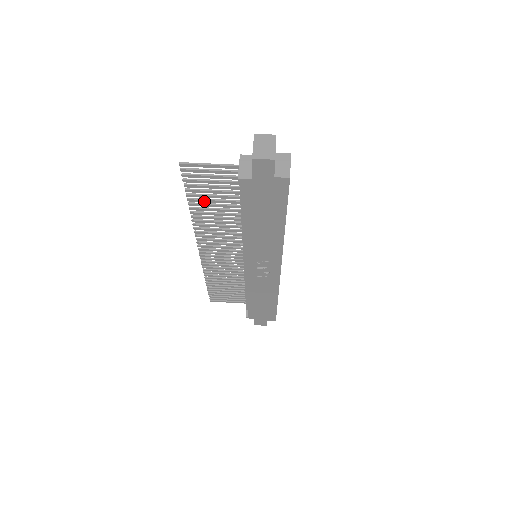
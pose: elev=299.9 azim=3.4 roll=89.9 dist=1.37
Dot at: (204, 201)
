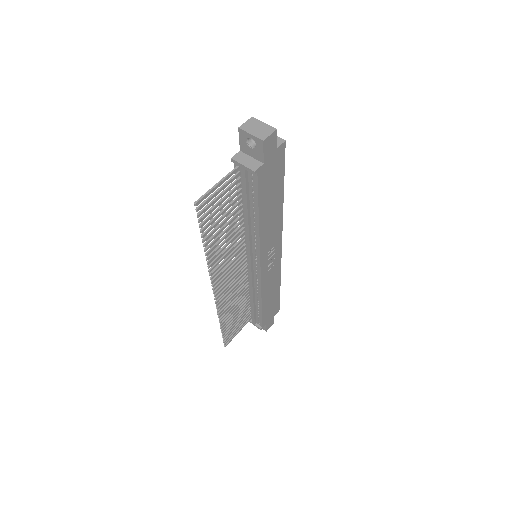
Dot at: (215, 231)
